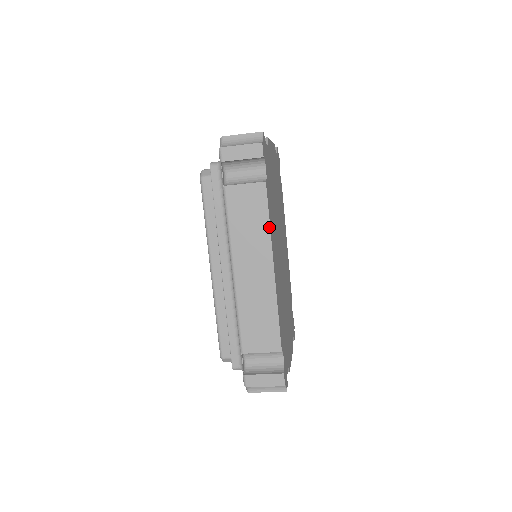
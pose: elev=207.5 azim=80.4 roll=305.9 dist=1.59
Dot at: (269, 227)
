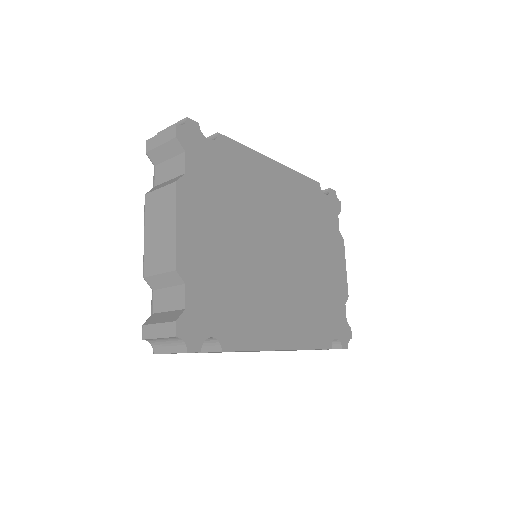
Dot at: occluded
